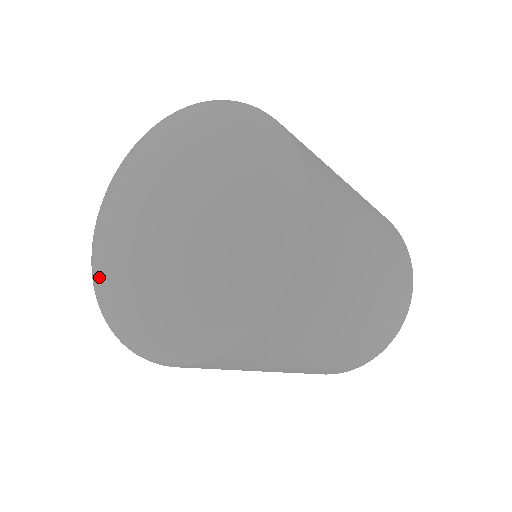
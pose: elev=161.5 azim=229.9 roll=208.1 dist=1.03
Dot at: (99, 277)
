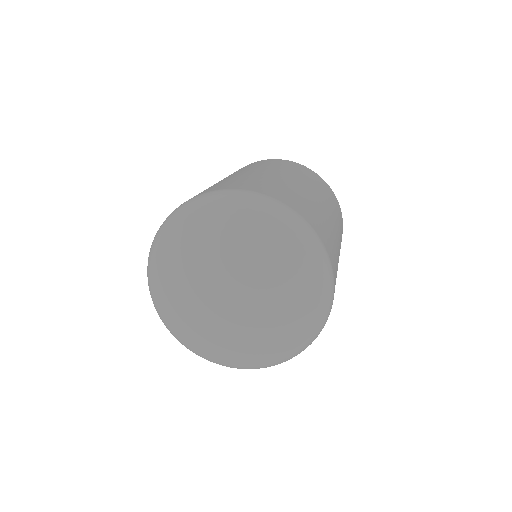
Dot at: (191, 340)
